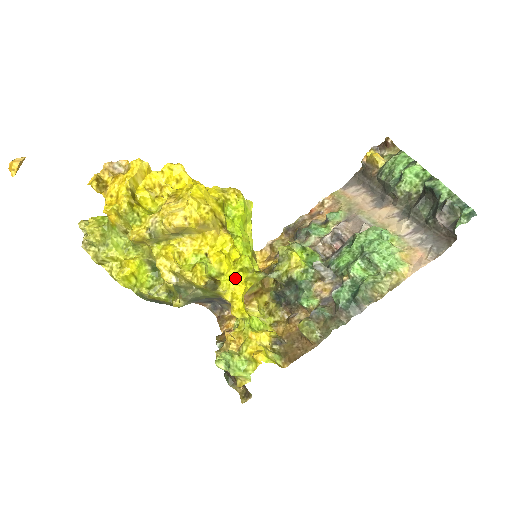
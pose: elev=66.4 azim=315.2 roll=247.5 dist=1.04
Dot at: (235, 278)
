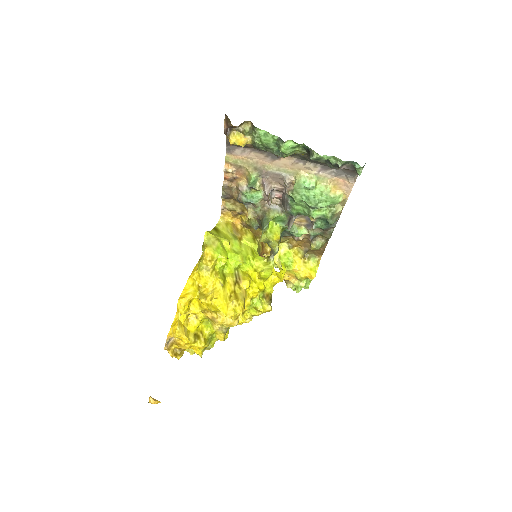
Dot at: (269, 281)
